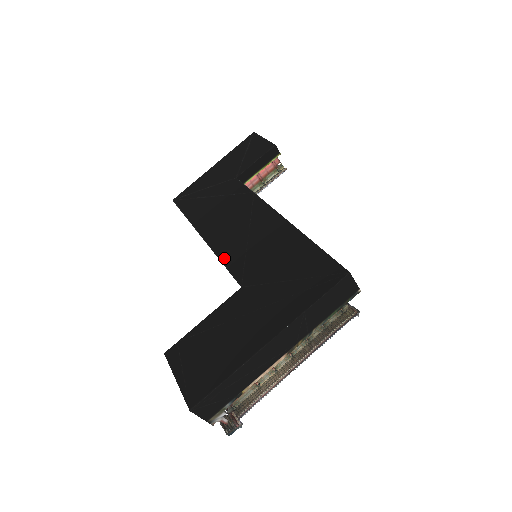
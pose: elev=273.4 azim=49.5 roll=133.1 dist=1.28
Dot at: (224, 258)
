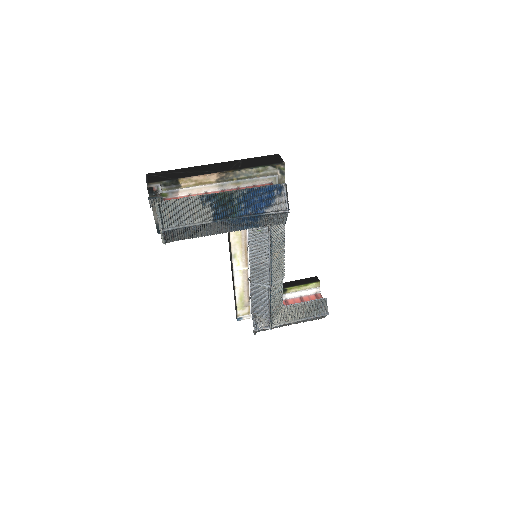
Dot at: occluded
